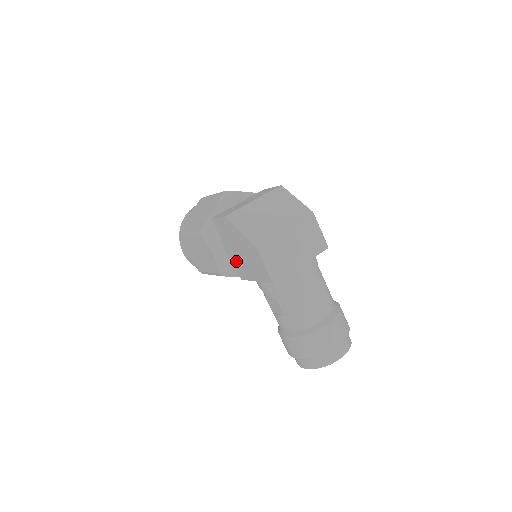
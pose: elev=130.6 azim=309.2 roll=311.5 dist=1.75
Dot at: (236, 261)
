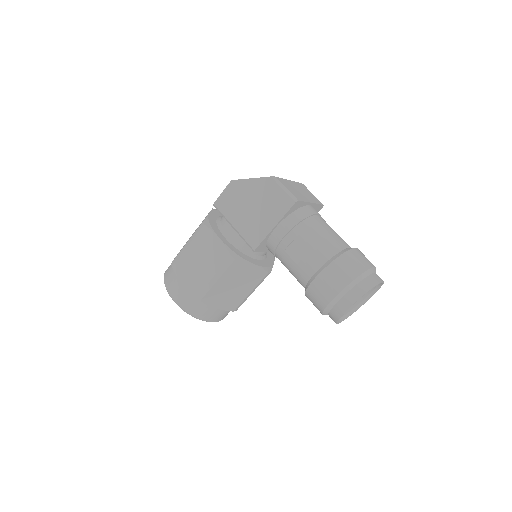
Dot at: (247, 228)
